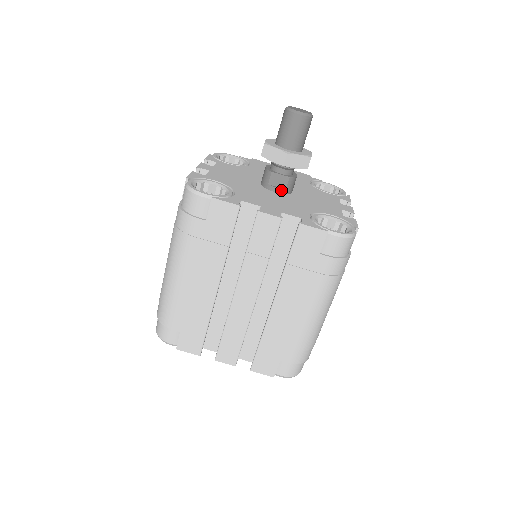
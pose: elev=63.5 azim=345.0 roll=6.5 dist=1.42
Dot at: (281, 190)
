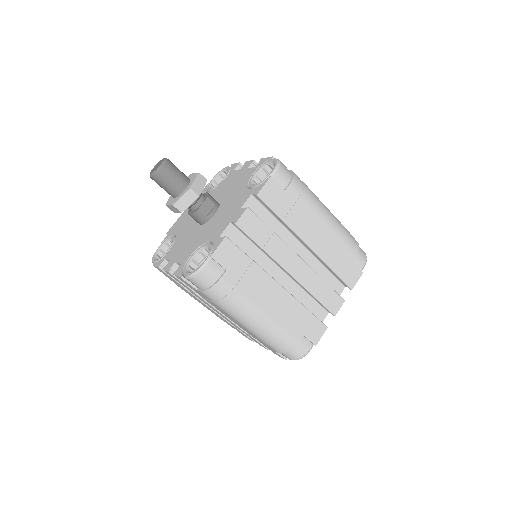
Dot at: (215, 209)
